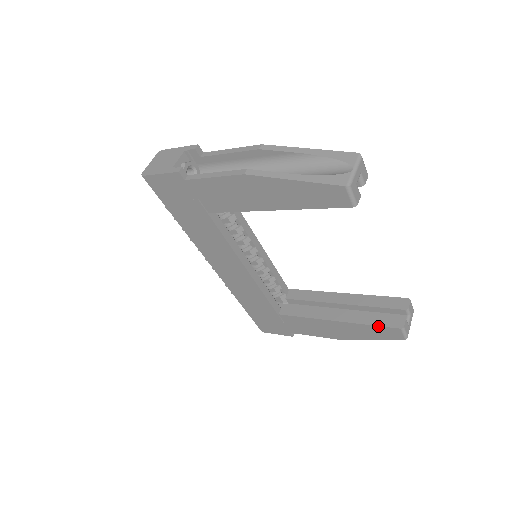
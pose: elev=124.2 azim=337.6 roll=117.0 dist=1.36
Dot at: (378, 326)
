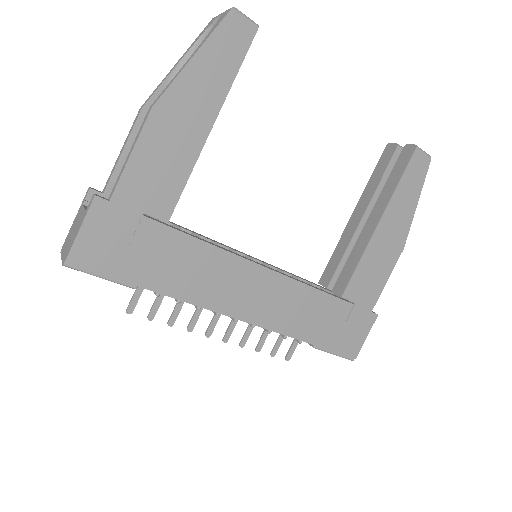
Dot at: (404, 173)
